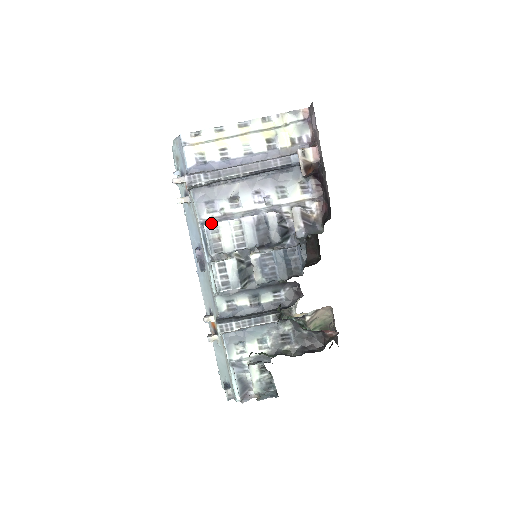
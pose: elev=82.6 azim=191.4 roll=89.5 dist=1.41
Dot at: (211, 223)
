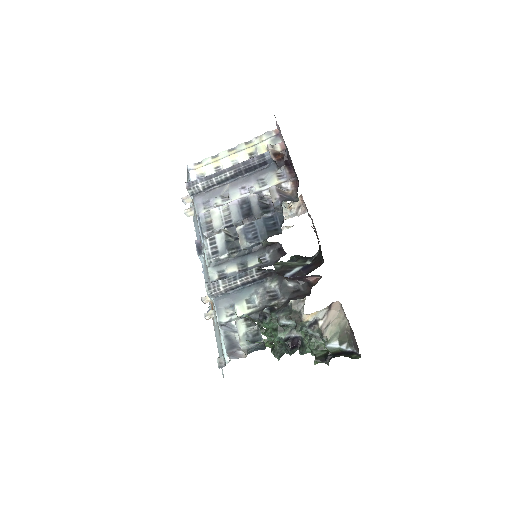
Dot at: occluded
